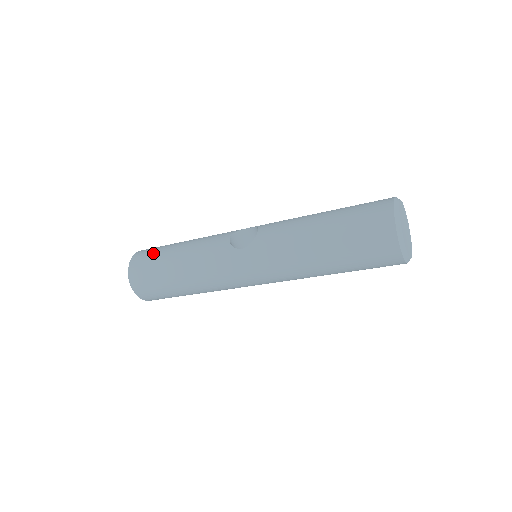
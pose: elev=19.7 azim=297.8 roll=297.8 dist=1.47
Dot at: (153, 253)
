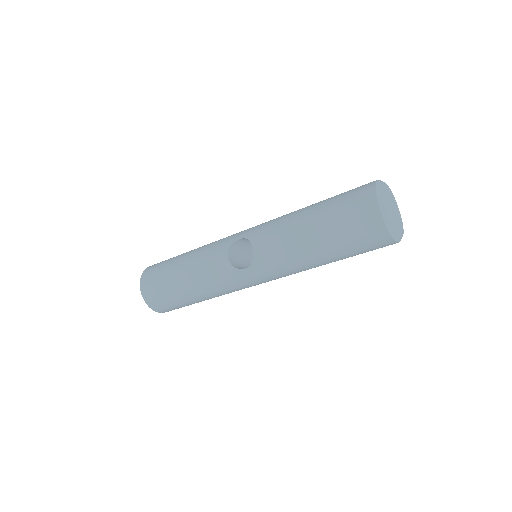
Dot at: (159, 282)
